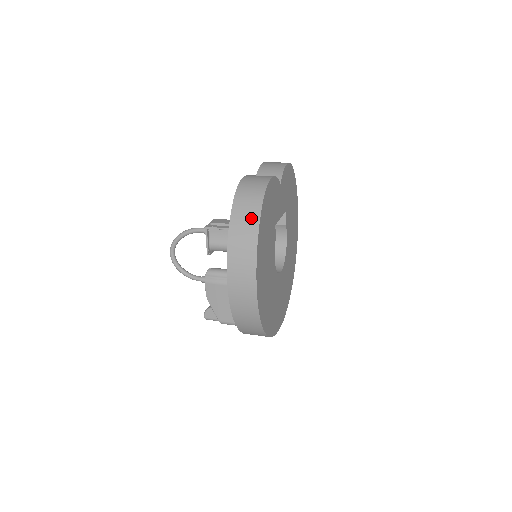
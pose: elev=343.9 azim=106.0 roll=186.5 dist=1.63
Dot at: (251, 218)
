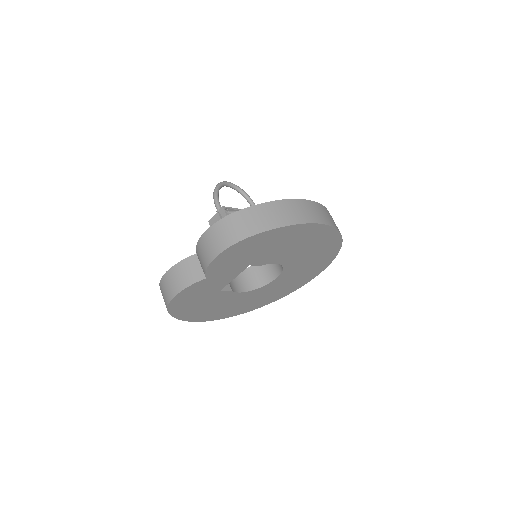
Dot at: occluded
